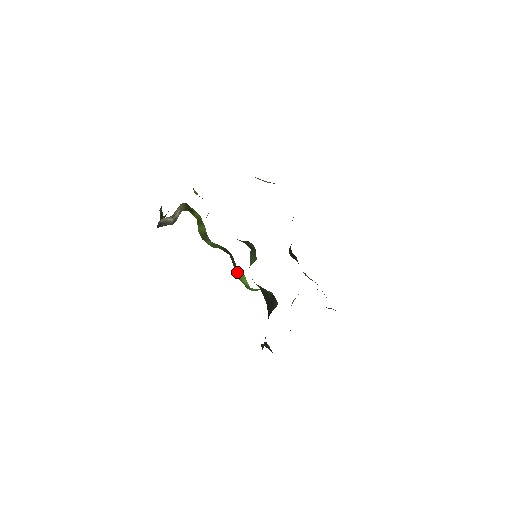
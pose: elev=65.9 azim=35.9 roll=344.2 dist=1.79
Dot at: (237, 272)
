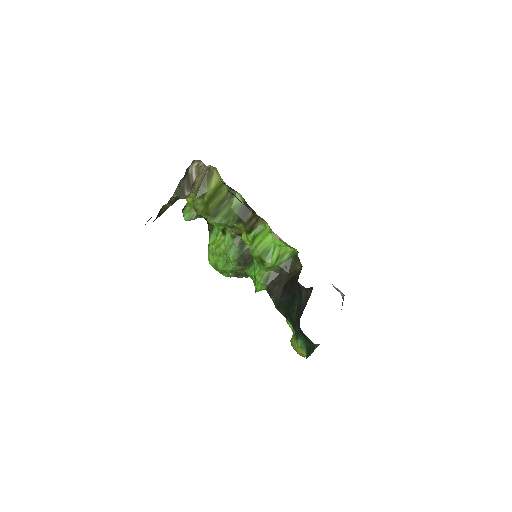
Dot at: (255, 238)
